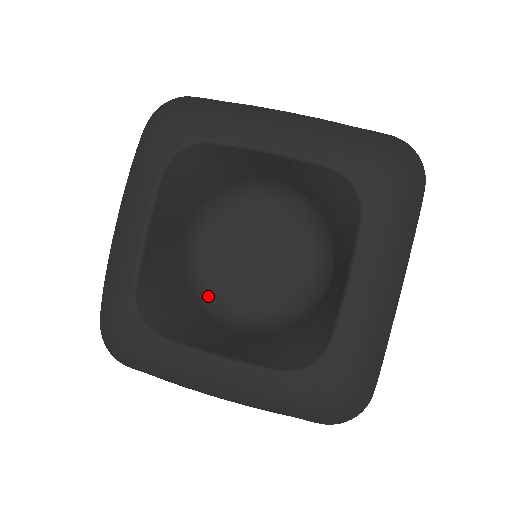
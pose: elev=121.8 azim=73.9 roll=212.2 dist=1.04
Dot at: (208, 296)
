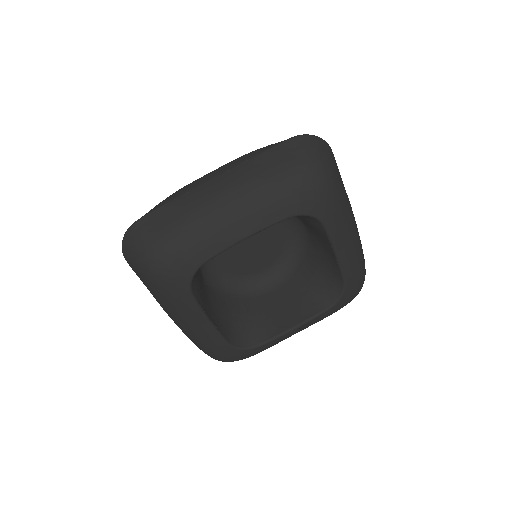
Dot at: (240, 287)
